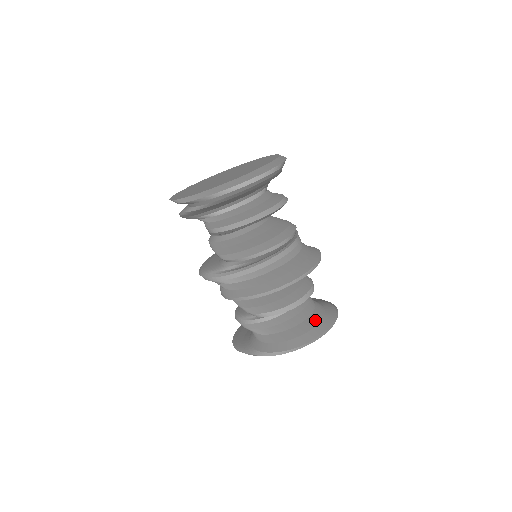
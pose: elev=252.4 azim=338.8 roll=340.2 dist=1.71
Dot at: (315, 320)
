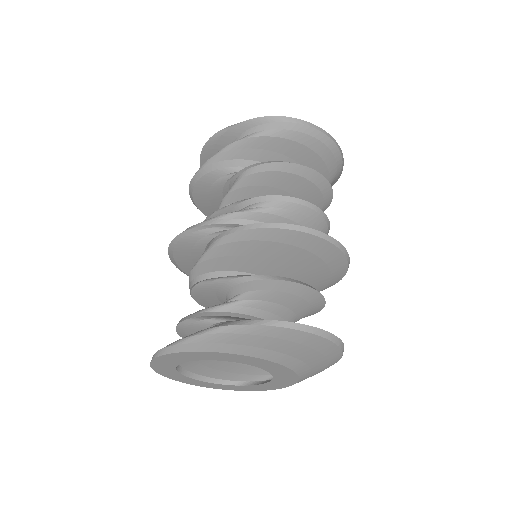
Dot at: occluded
